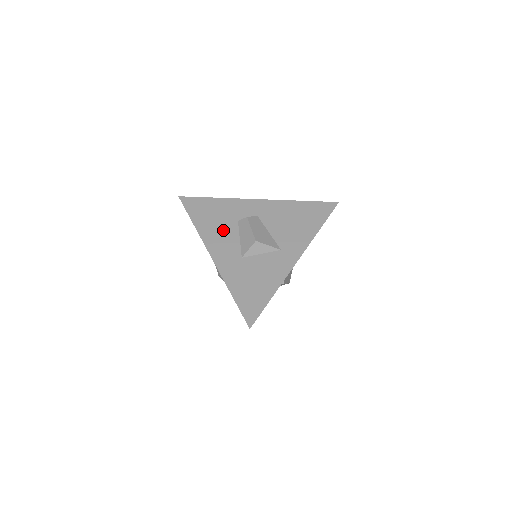
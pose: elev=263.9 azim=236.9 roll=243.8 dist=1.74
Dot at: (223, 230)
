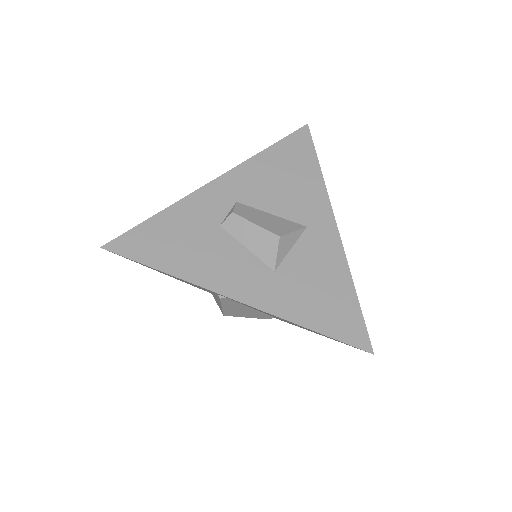
Dot at: (214, 252)
